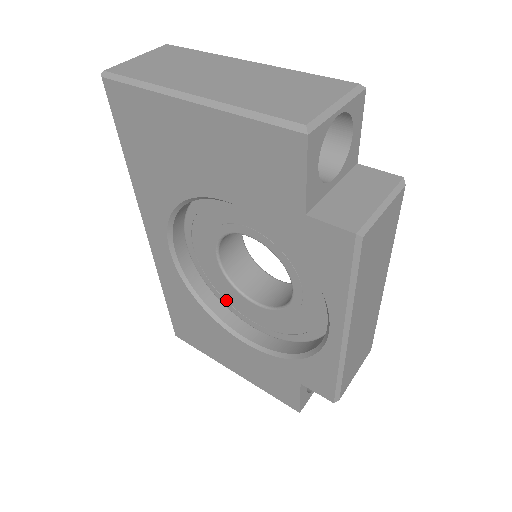
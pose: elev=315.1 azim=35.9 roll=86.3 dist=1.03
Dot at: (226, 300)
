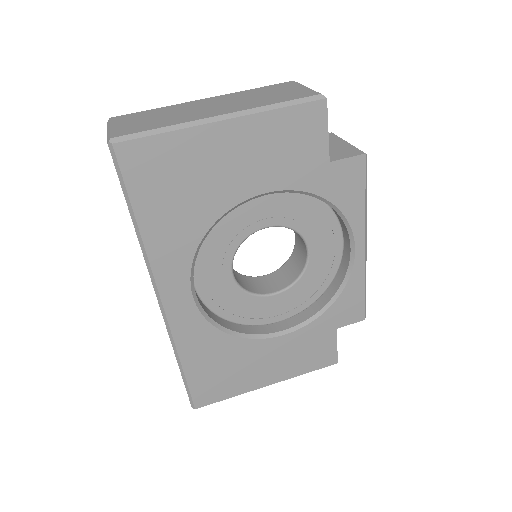
Dot at: (244, 317)
